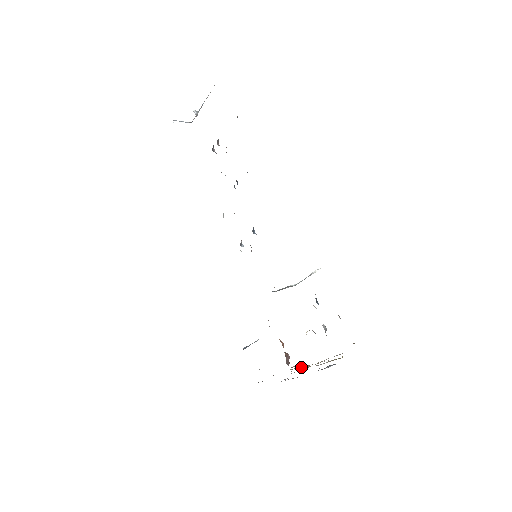
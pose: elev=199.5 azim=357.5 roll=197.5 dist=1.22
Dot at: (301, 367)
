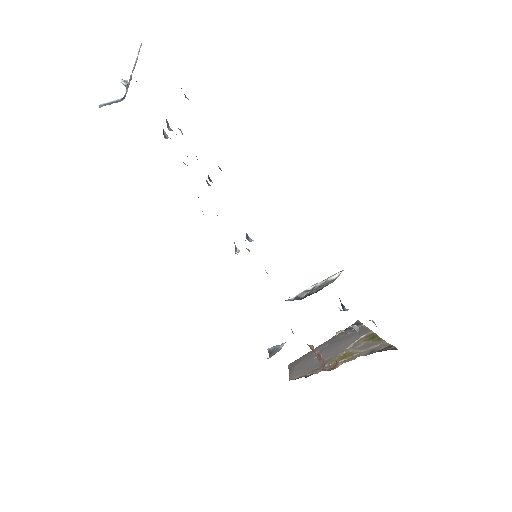
Dot at: (335, 358)
